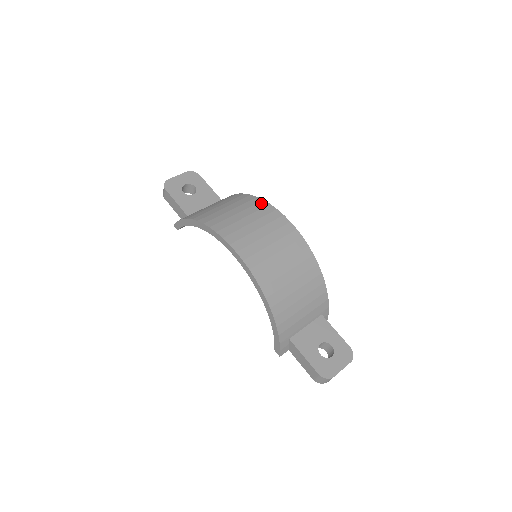
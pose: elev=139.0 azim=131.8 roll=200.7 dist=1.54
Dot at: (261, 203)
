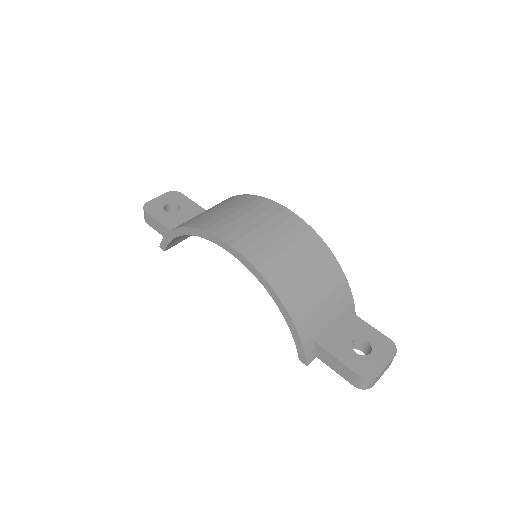
Dot at: (251, 197)
